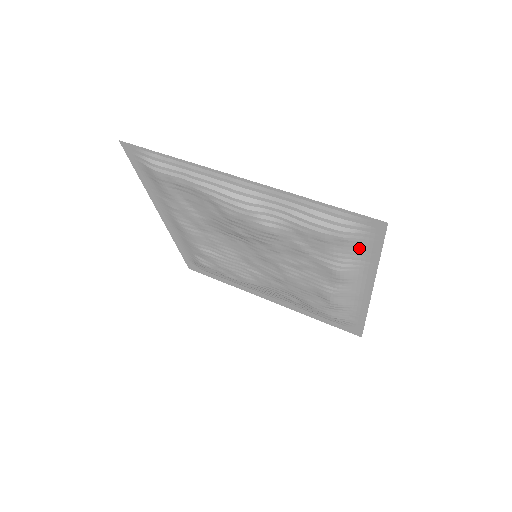
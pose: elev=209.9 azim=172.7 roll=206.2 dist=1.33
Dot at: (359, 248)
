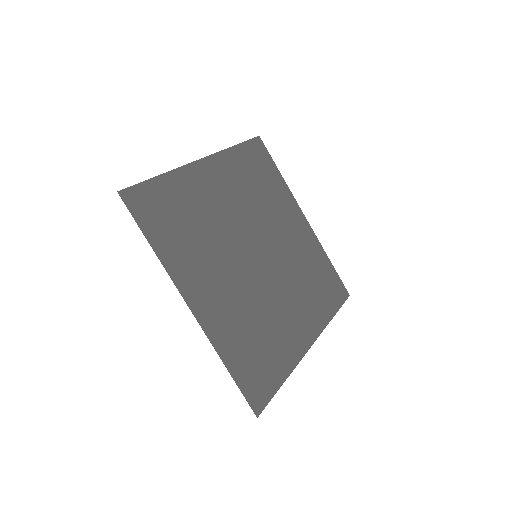
Dot at: (270, 374)
